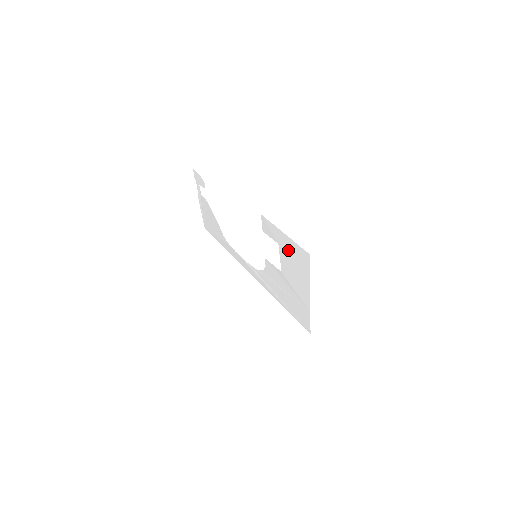
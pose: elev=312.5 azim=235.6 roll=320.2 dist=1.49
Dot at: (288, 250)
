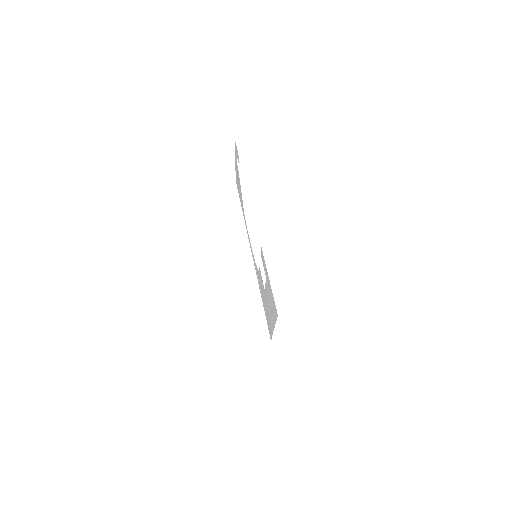
Dot at: (269, 290)
